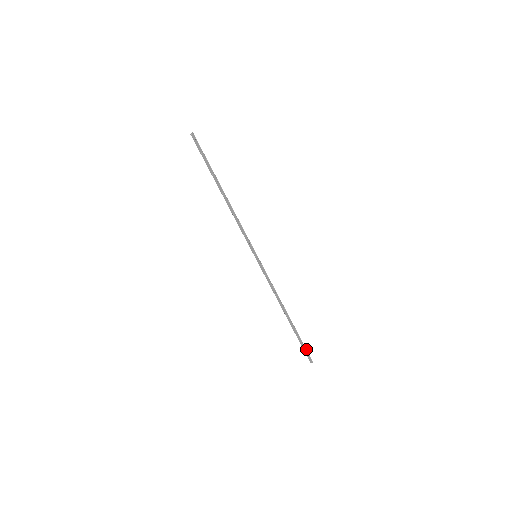
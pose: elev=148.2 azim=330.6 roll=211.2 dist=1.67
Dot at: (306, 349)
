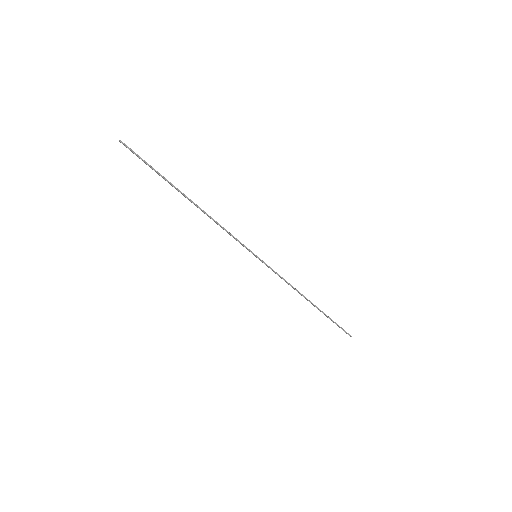
Dot at: (341, 328)
